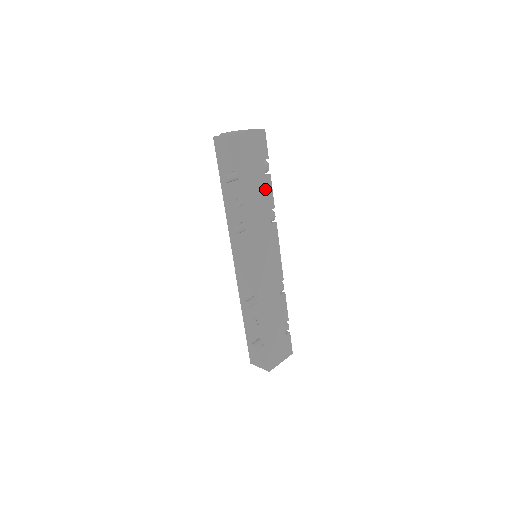
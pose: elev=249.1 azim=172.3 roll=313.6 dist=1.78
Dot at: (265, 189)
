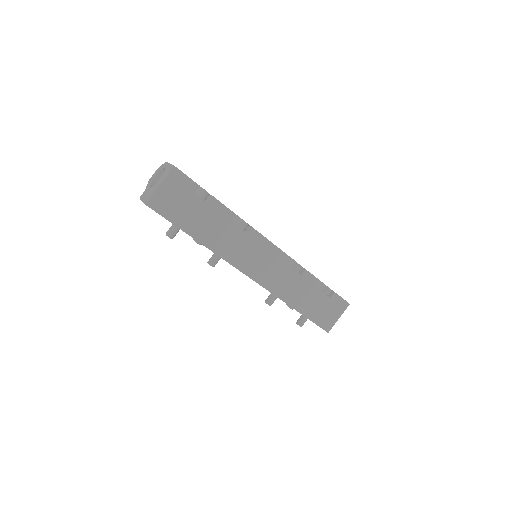
Dot at: (216, 213)
